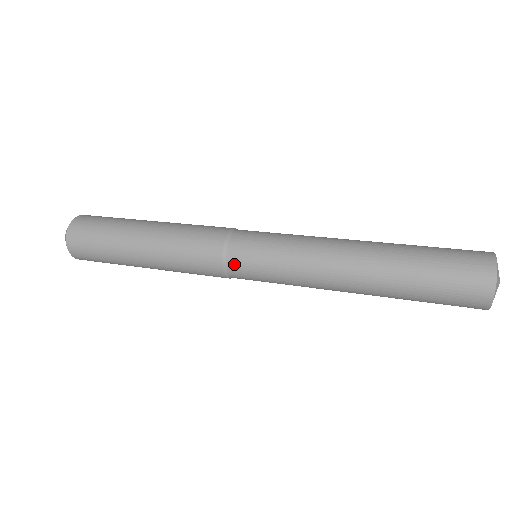
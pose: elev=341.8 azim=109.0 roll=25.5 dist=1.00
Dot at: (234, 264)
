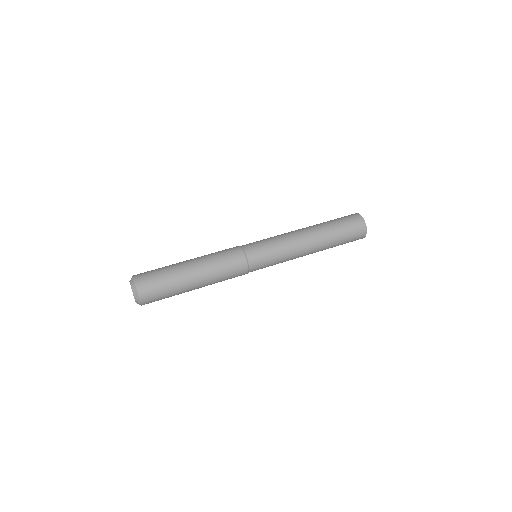
Dot at: (253, 263)
